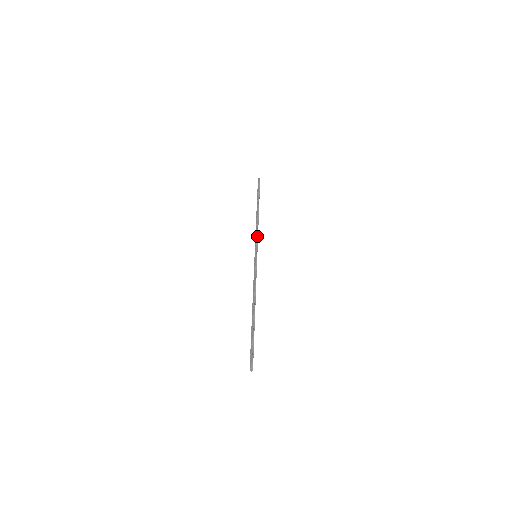
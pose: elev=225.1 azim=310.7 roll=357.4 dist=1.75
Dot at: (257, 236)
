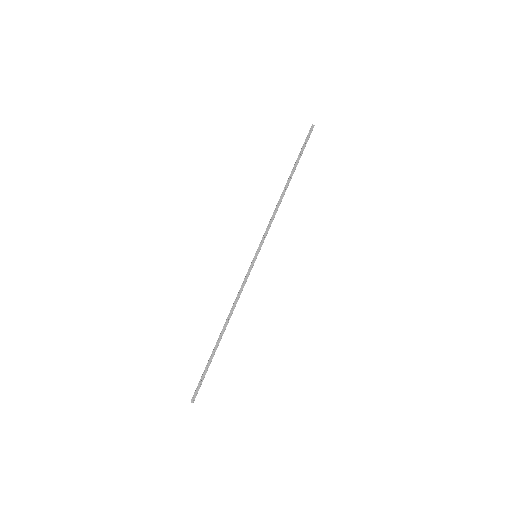
Dot at: occluded
